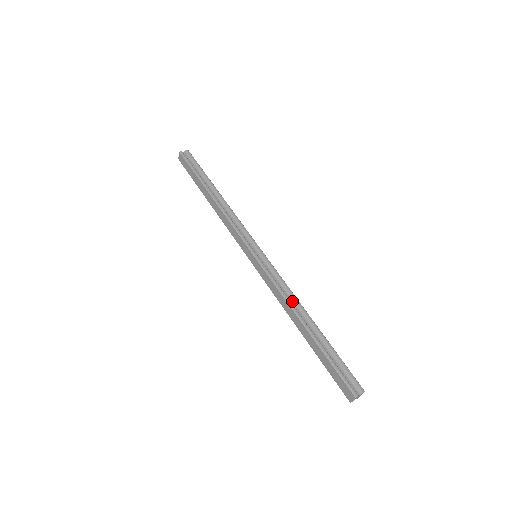
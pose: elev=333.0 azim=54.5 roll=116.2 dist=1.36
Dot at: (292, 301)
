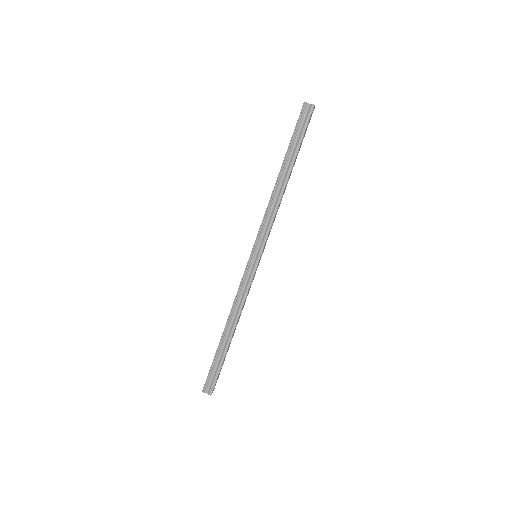
Dot at: (236, 310)
